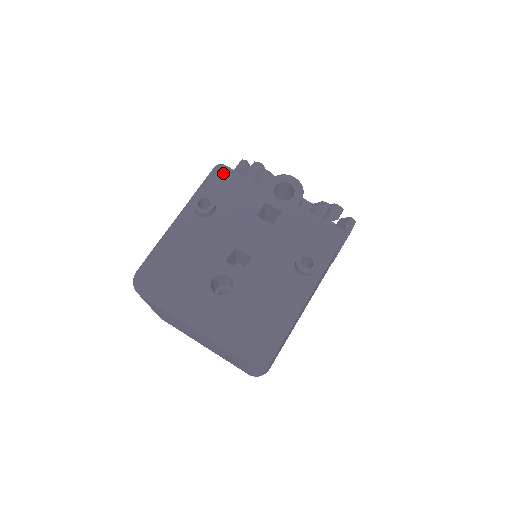
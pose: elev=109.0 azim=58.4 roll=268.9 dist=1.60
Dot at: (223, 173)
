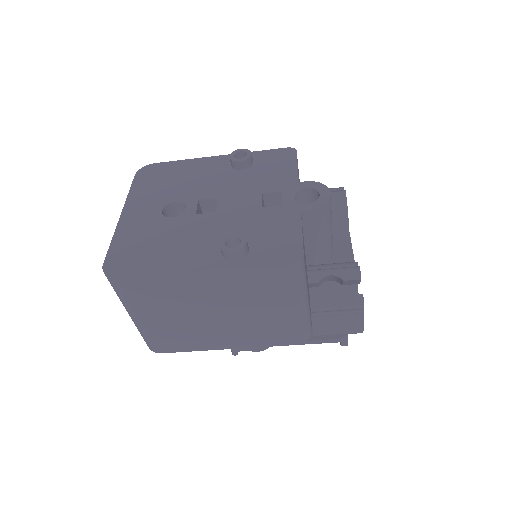
Dot at: (287, 154)
